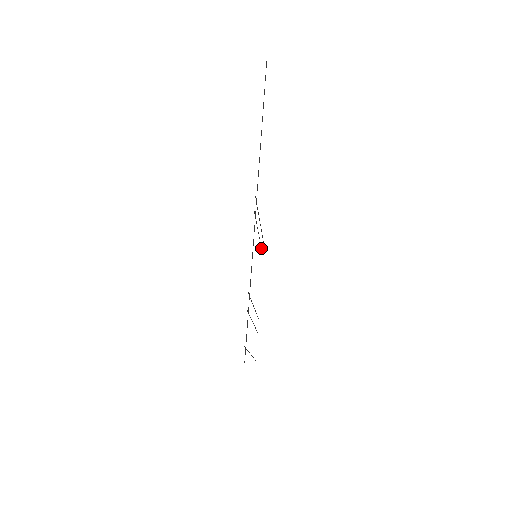
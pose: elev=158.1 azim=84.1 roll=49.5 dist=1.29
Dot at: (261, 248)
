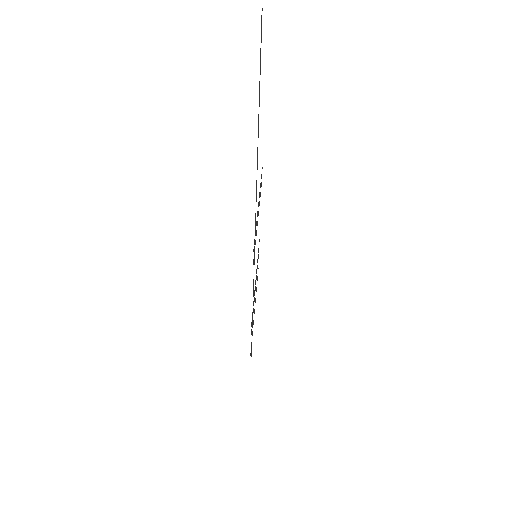
Dot at: (260, 193)
